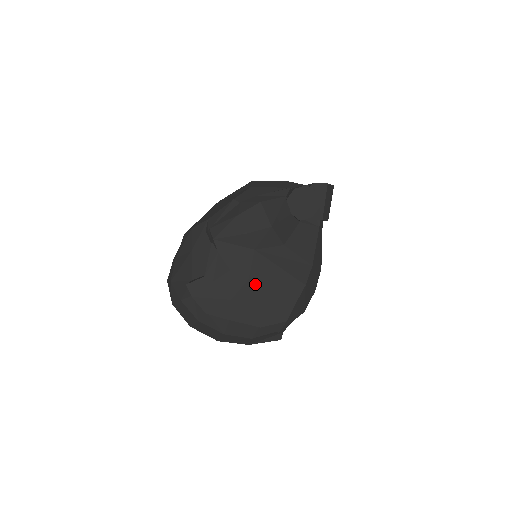
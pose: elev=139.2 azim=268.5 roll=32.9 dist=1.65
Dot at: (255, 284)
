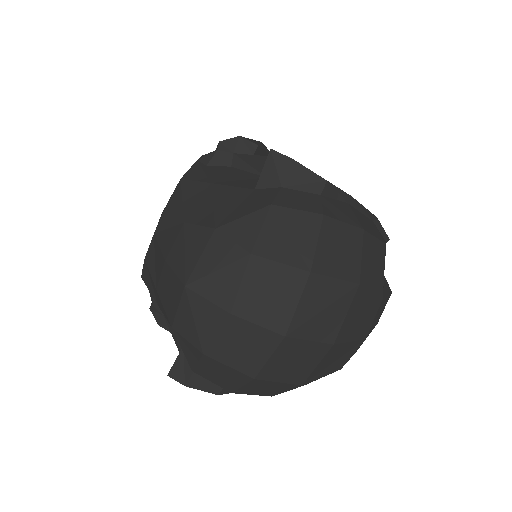
Dot at: occluded
